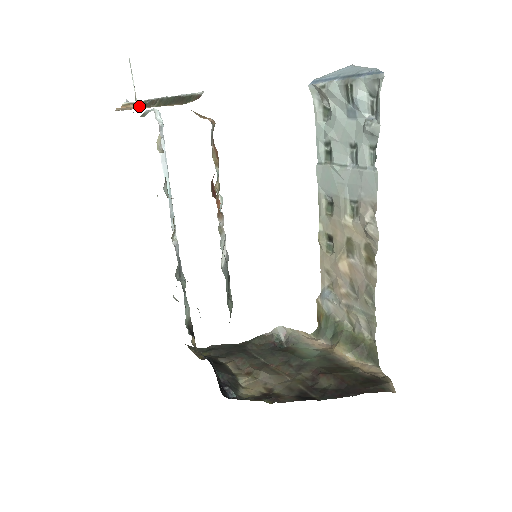
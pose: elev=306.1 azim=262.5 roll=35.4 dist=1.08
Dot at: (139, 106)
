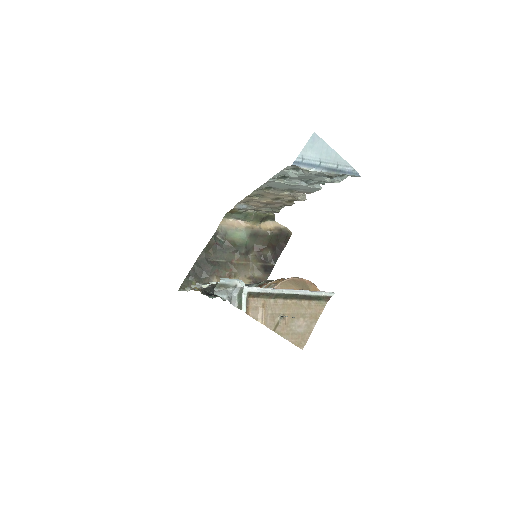
Dot at: (283, 316)
